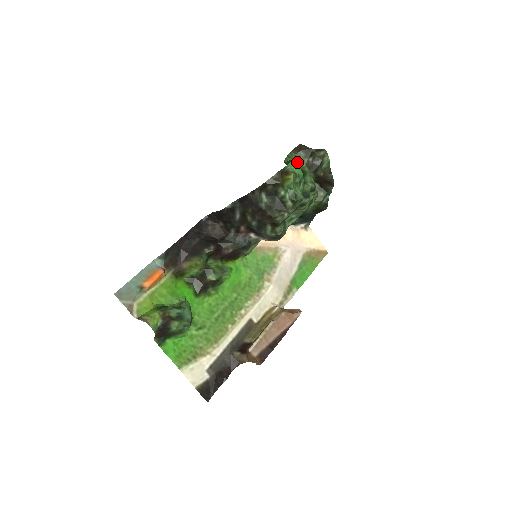
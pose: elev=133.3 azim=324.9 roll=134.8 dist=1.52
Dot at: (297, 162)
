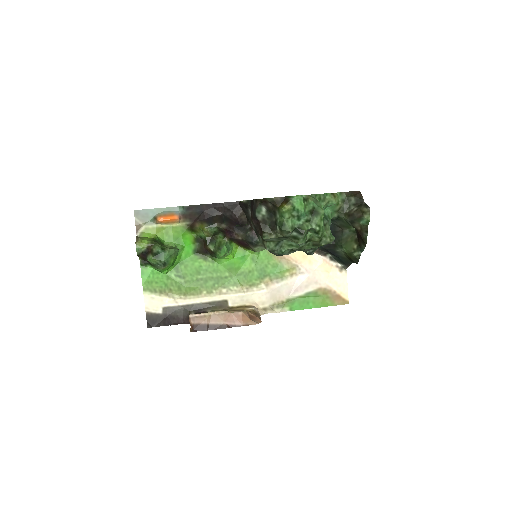
Dot at: (311, 199)
